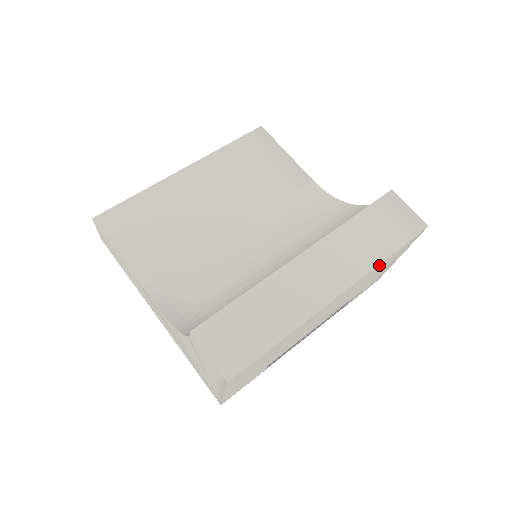
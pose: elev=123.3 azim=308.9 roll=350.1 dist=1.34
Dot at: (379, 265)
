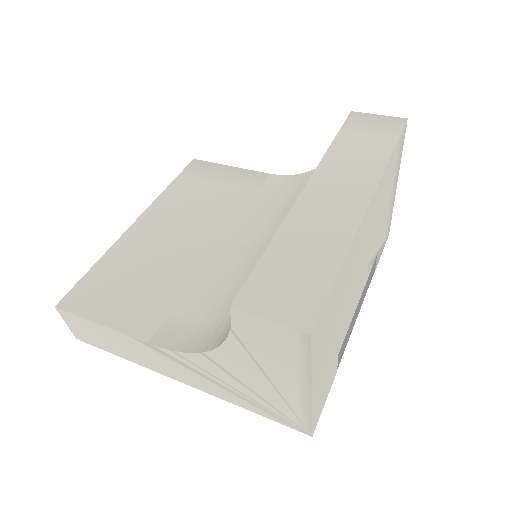
Dot at: (388, 167)
